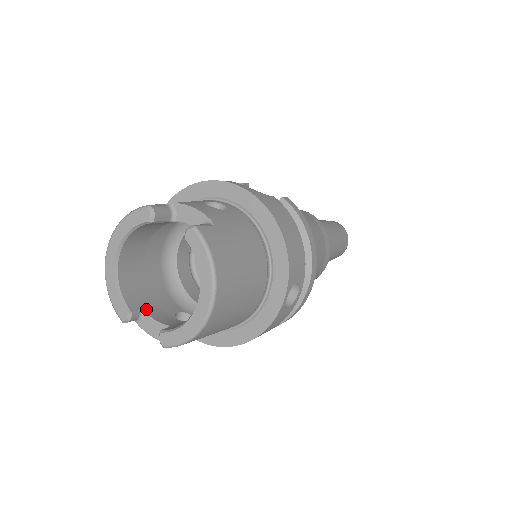
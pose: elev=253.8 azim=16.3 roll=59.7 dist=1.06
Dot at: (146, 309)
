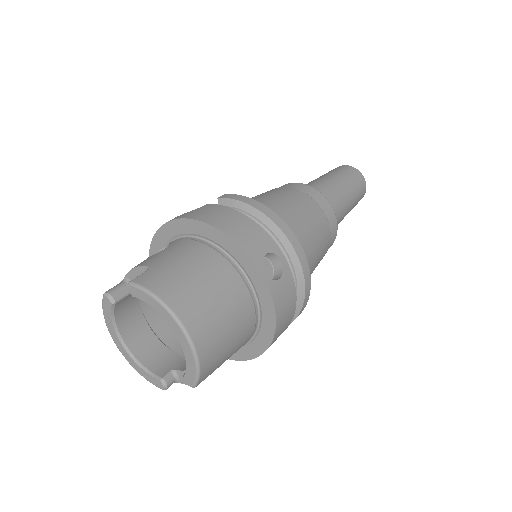
Dot at: (176, 367)
